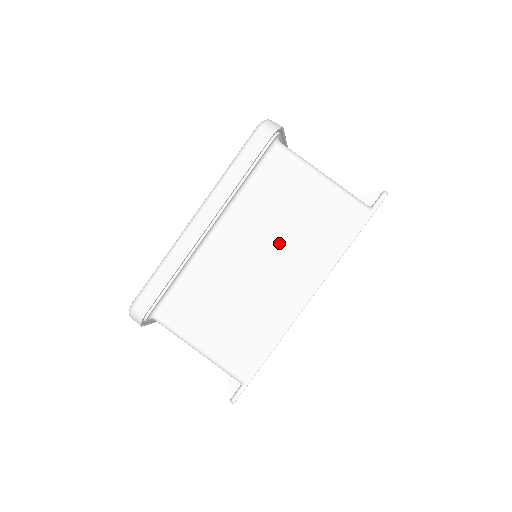
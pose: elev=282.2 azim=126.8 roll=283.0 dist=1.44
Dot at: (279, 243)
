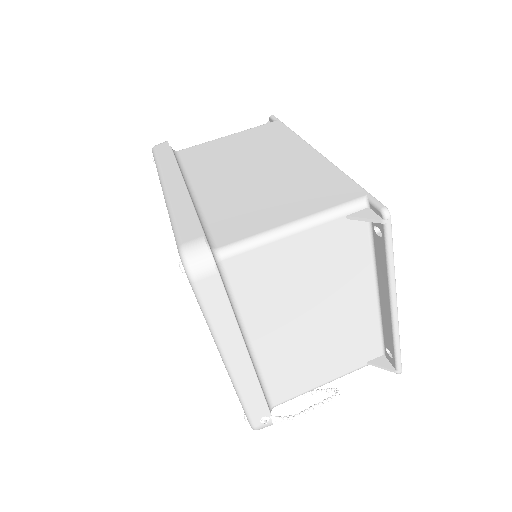
Dot at: (248, 158)
